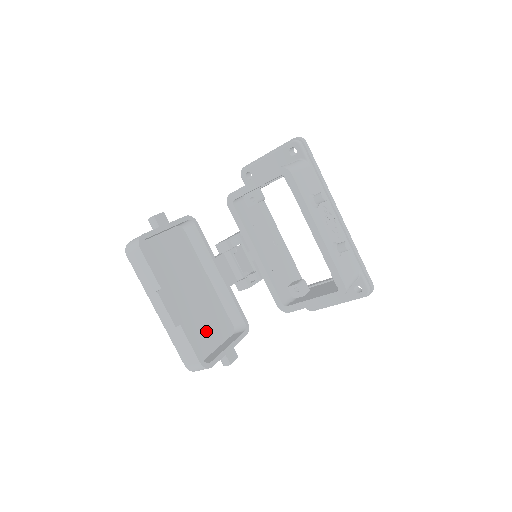
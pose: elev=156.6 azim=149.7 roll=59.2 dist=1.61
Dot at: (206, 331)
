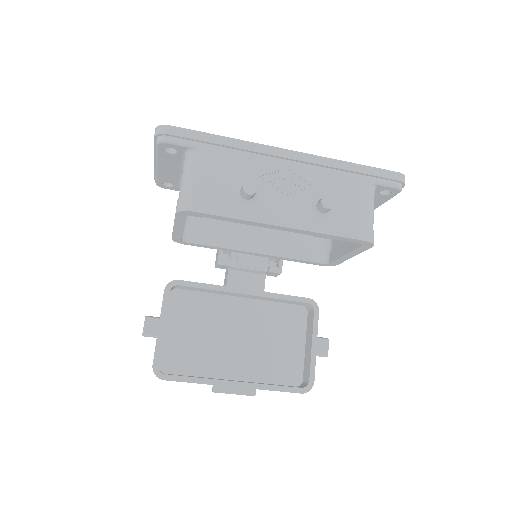
Dot at: (283, 345)
